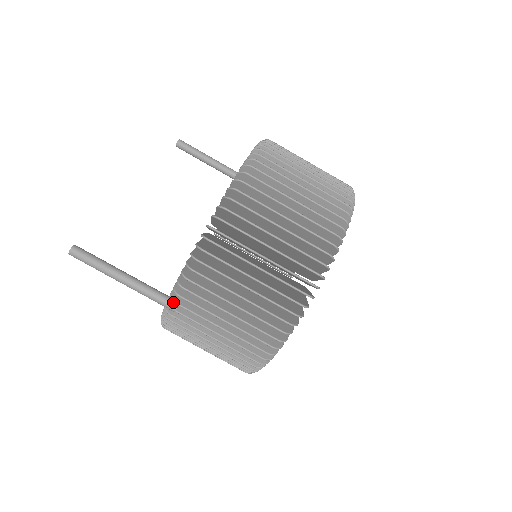
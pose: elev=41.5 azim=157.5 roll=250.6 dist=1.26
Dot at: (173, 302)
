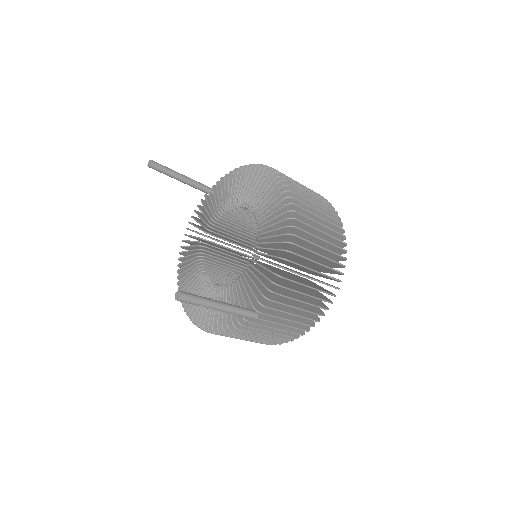
Dot at: (255, 312)
